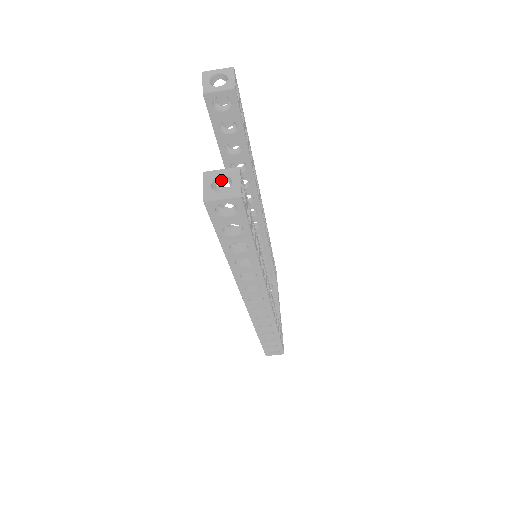
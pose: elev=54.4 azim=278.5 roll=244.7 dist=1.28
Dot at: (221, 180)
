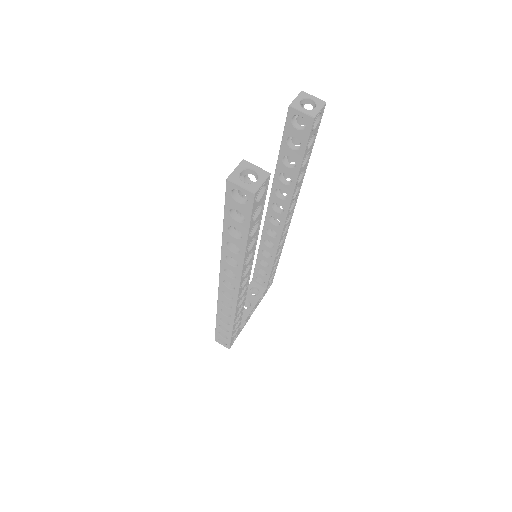
Dot at: (252, 174)
